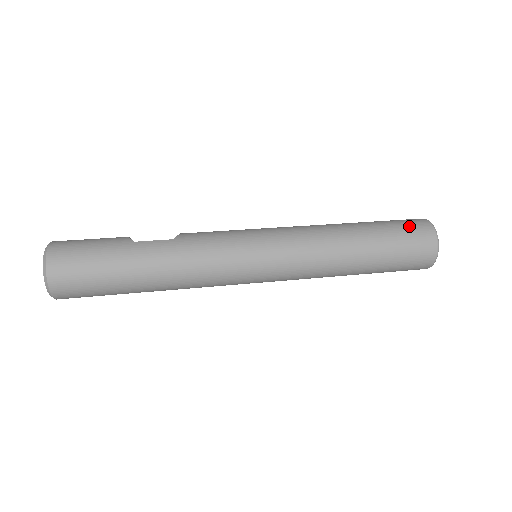
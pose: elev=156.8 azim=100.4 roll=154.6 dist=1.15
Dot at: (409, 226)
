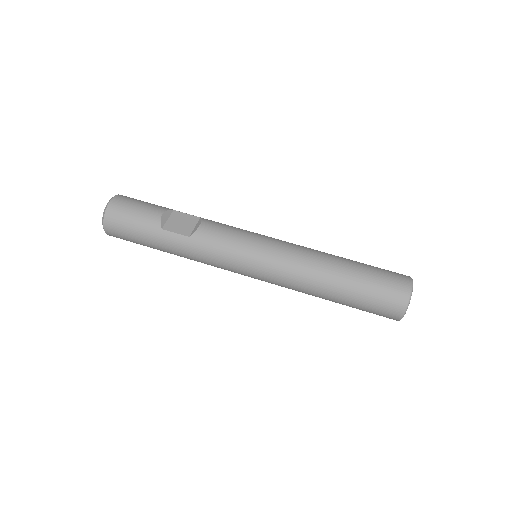
Dot at: (385, 297)
